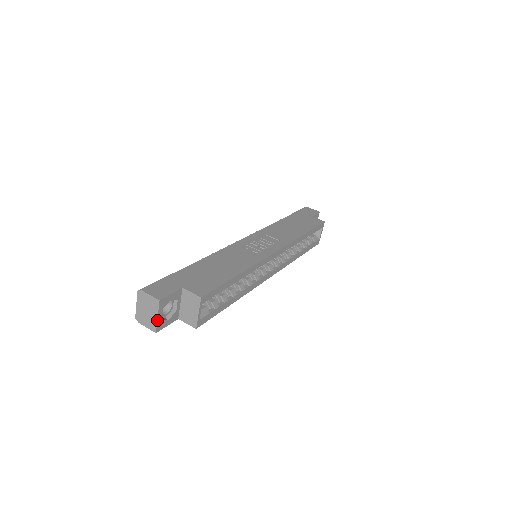
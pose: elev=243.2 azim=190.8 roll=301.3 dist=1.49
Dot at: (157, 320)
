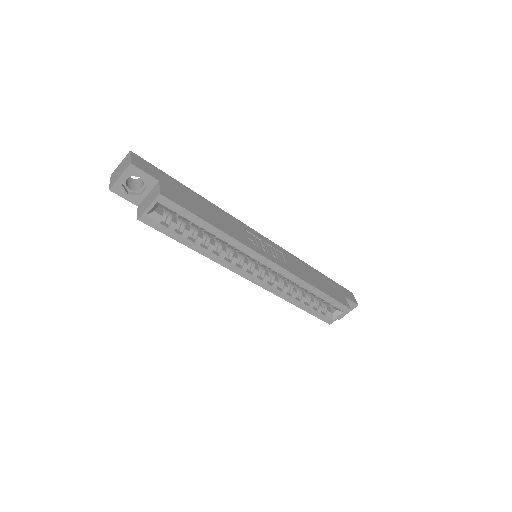
Dot at: (118, 179)
